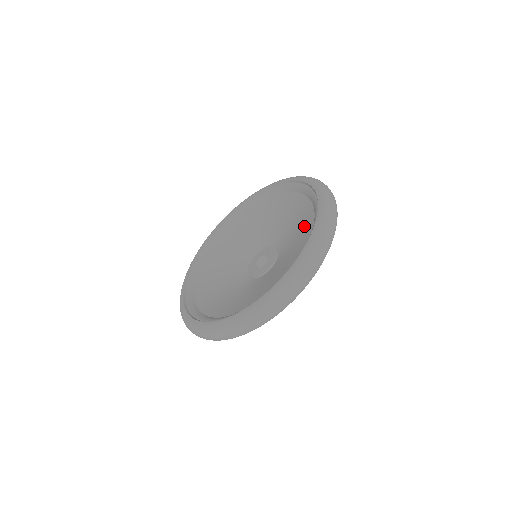
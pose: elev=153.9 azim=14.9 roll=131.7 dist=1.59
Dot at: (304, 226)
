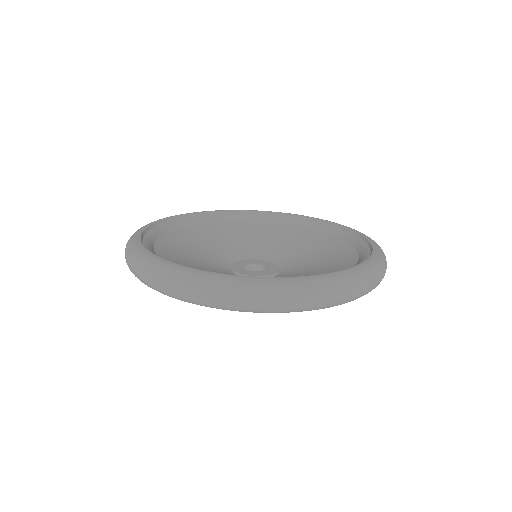
Dot at: (335, 253)
